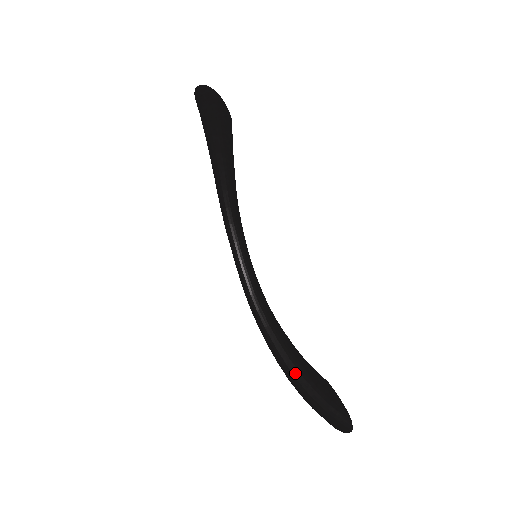
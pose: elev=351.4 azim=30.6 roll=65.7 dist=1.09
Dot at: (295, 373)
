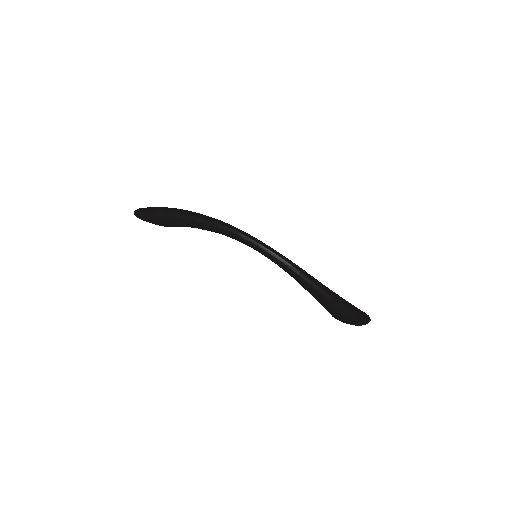
Dot at: (330, 290)
